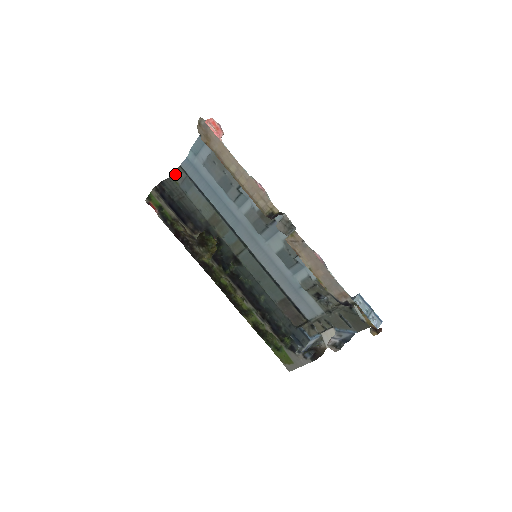
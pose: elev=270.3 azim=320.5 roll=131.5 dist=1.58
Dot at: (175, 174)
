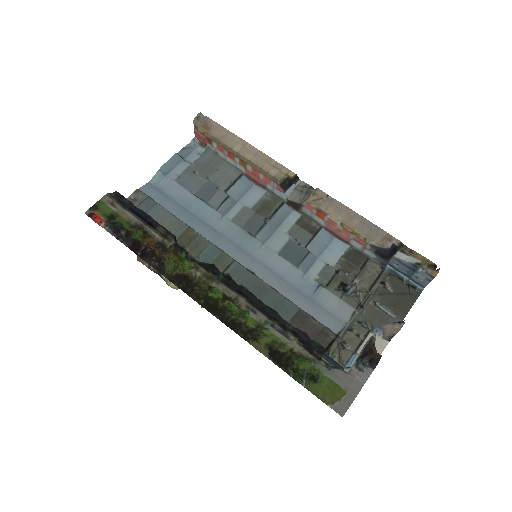
Dot at: (128, 199)
